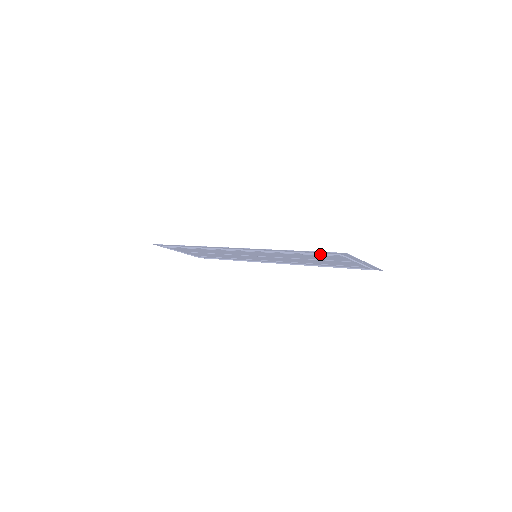
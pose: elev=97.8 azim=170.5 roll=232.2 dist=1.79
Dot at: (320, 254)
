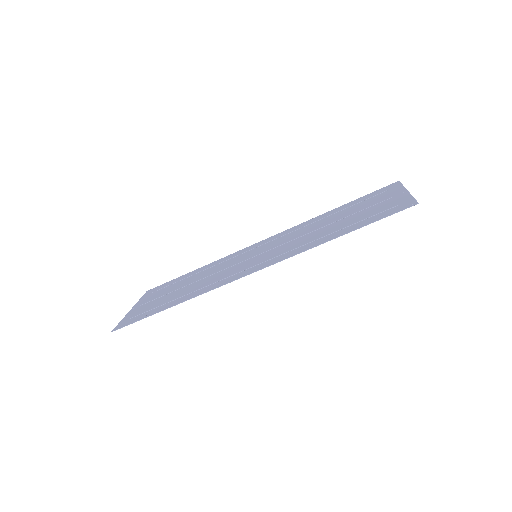
Dot at: (378, 220)
